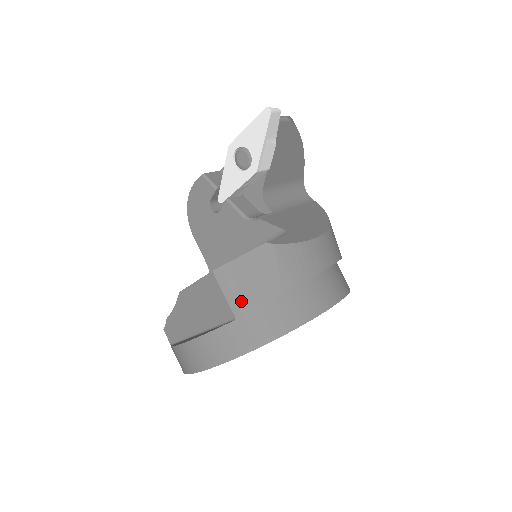
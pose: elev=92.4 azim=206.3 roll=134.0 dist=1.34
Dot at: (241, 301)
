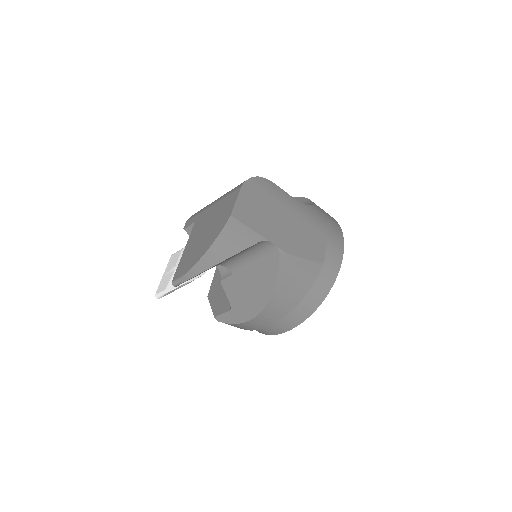
Dot at: occluded
